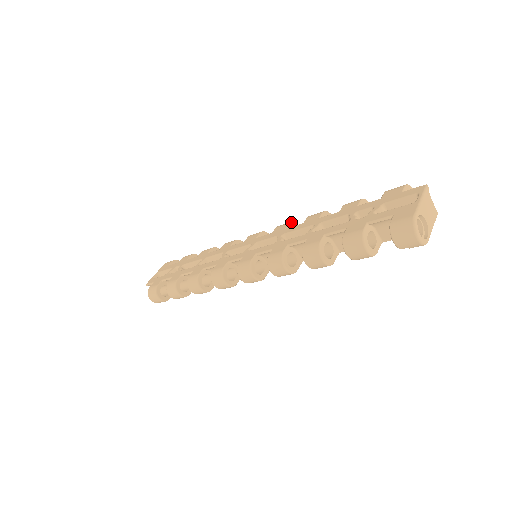
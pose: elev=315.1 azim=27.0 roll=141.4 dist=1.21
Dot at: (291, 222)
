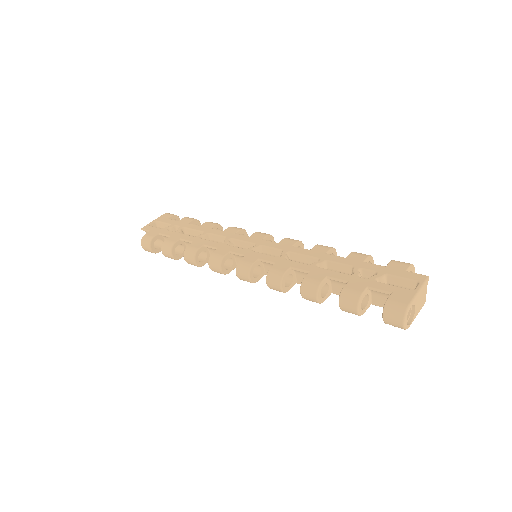
Dot at: (299, 241)
